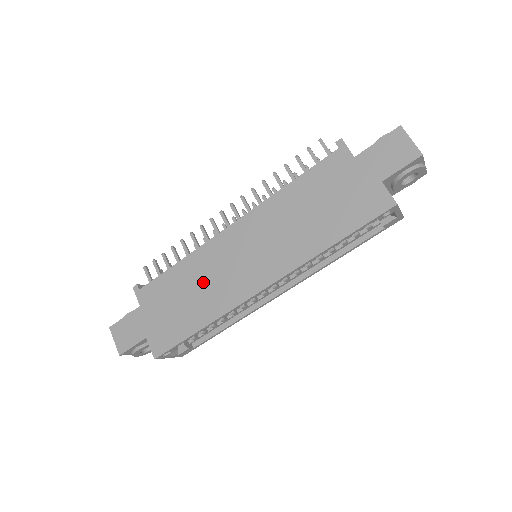
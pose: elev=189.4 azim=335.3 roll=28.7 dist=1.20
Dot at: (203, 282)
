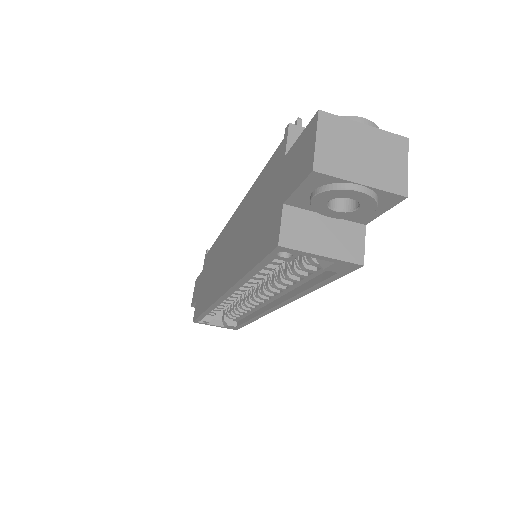
Dot at: (214, 267)
